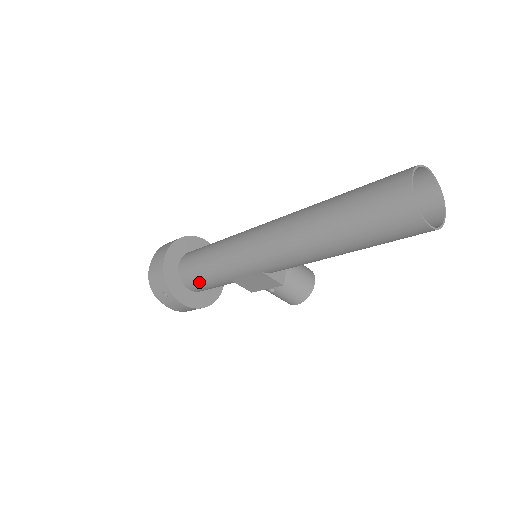
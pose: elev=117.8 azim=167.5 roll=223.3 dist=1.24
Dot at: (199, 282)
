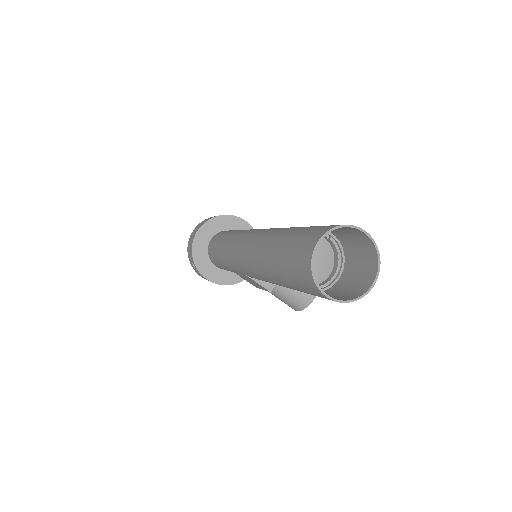
Dot at: (217, 263)
